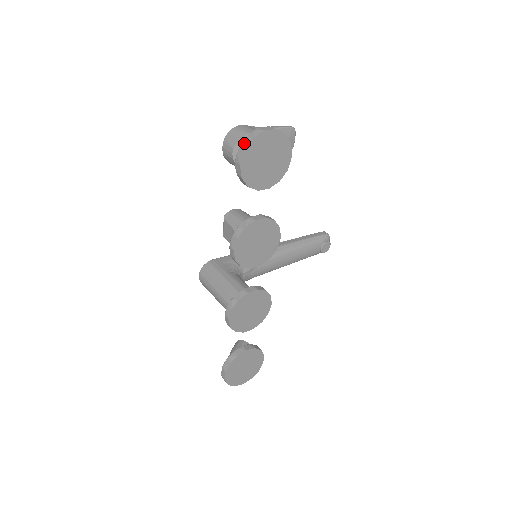
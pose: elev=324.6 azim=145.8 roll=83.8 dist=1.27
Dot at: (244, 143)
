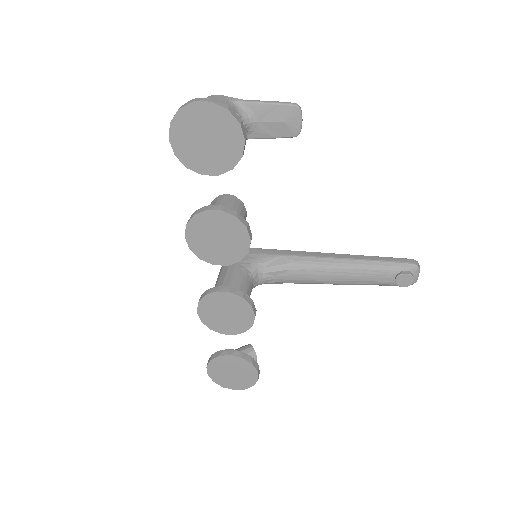
Dot at: (175, 114)
